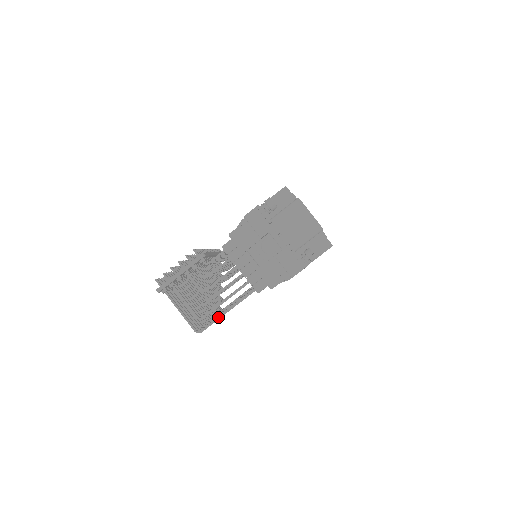
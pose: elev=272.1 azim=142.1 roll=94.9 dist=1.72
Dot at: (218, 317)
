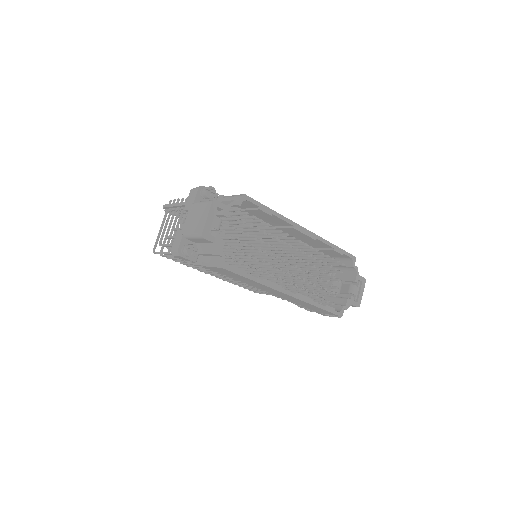
Dot at: (163, 252)
